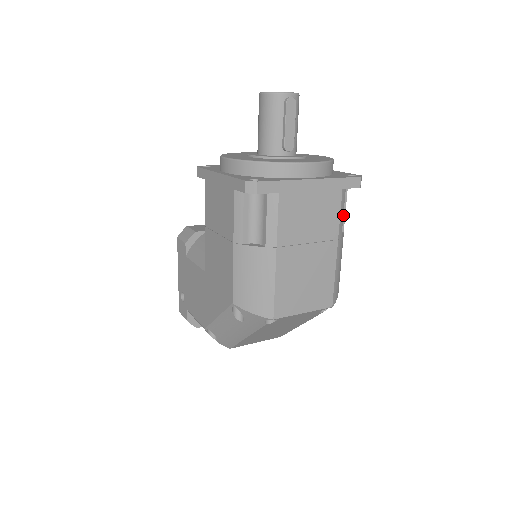
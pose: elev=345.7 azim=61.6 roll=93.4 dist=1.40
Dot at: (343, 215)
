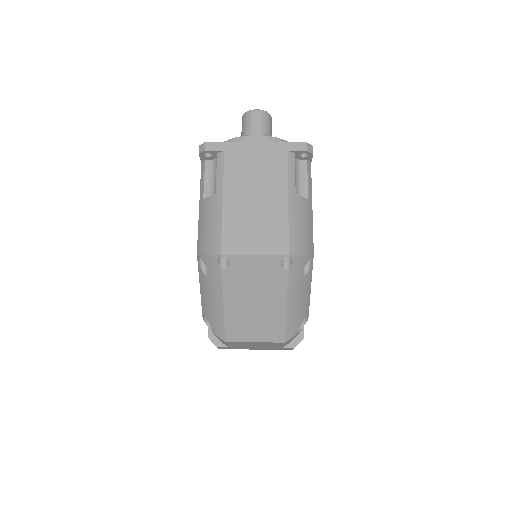
Dot at: (305, 185)
